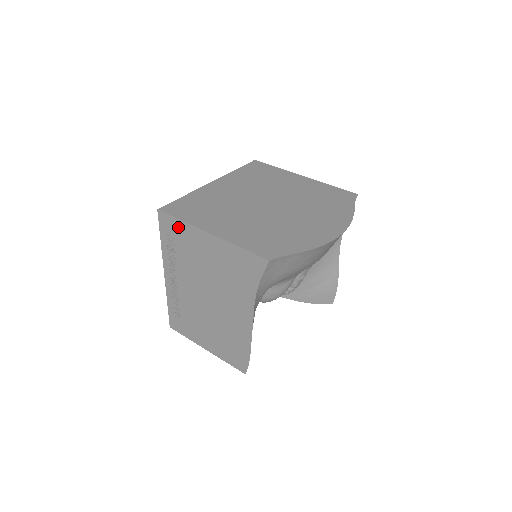
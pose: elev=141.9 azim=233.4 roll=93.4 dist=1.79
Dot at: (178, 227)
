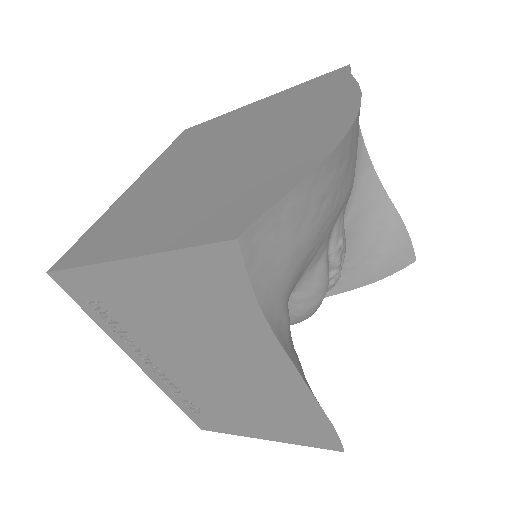
Dot at: (86, 281)
